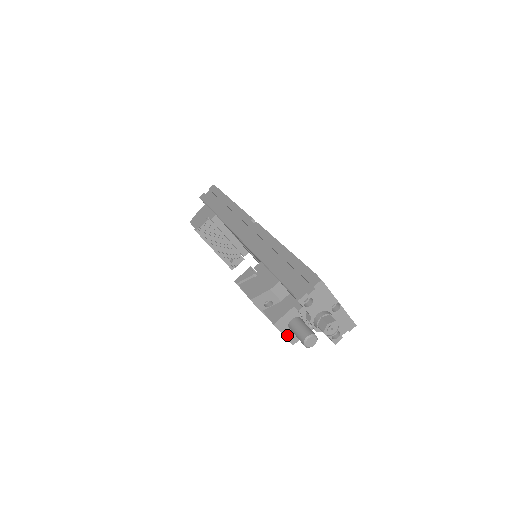
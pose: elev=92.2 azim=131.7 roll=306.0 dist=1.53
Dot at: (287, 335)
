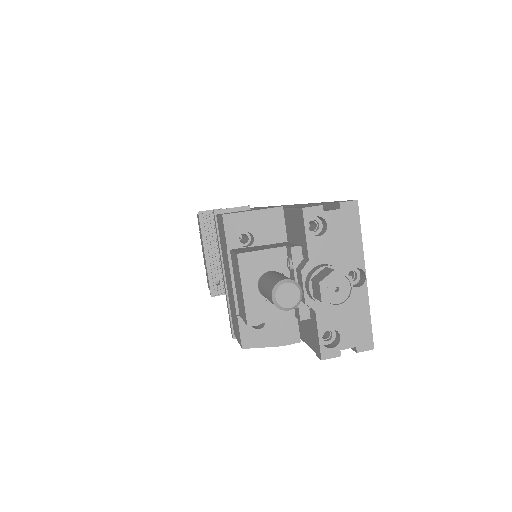
Dot at: (248, 295)
